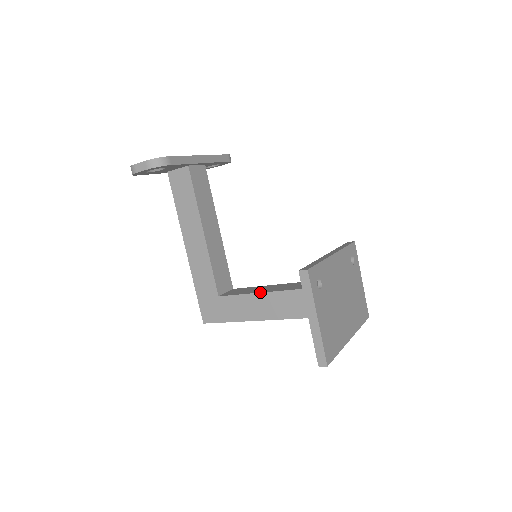
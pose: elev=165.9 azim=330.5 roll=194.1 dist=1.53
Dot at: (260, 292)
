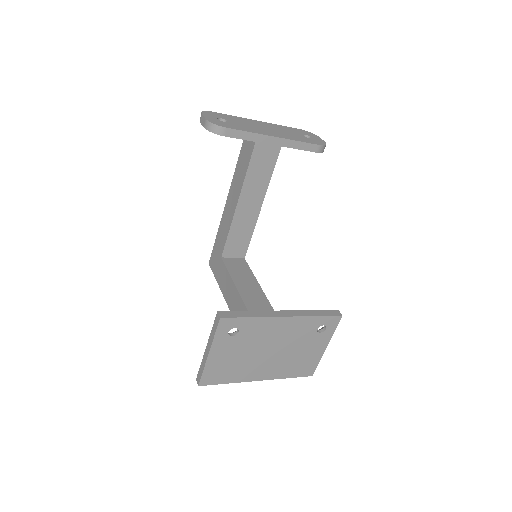
Dot at: (236, 285)
